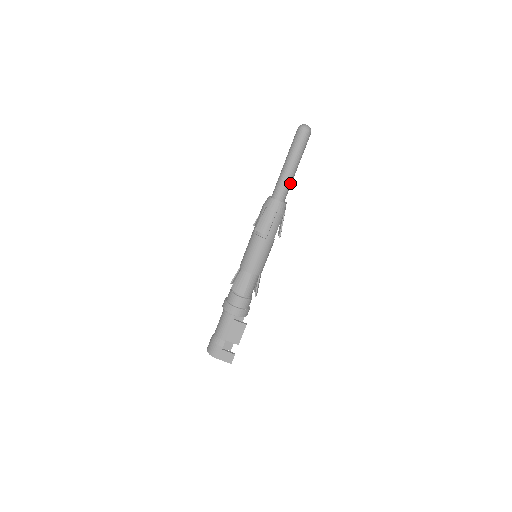
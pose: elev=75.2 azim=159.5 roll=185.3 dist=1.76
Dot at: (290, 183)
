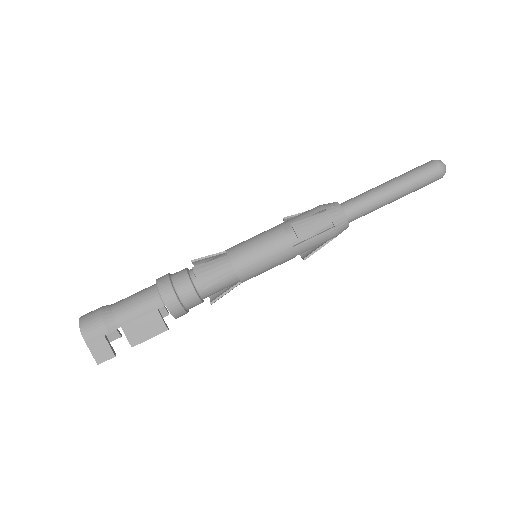
Dot at: (373, 210)
